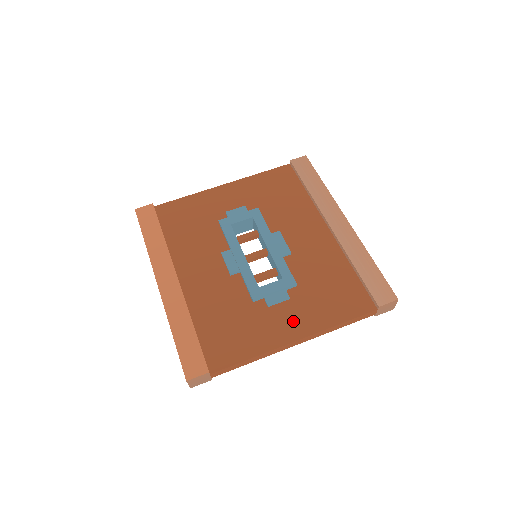
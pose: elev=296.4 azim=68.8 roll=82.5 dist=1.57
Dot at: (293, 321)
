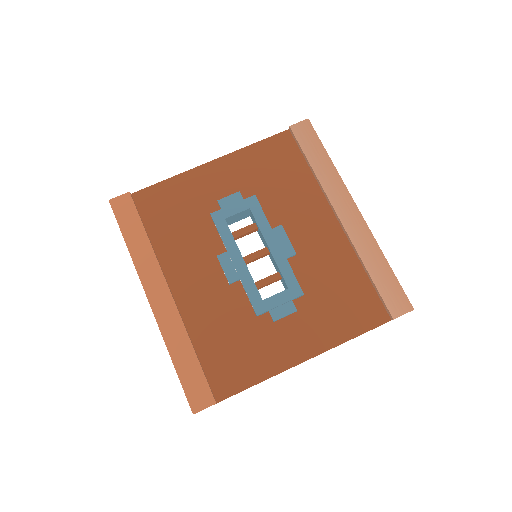
Dot at: (302, 338)
